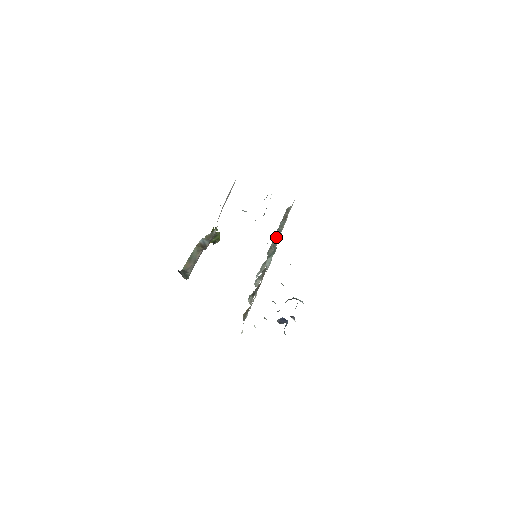
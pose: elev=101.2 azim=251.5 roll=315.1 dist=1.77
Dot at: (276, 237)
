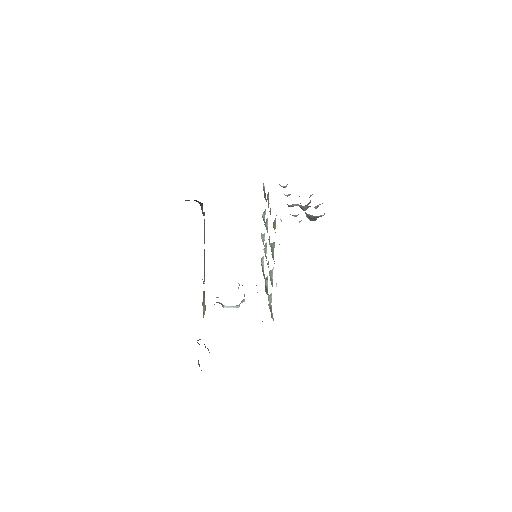
Dot at: occluded
